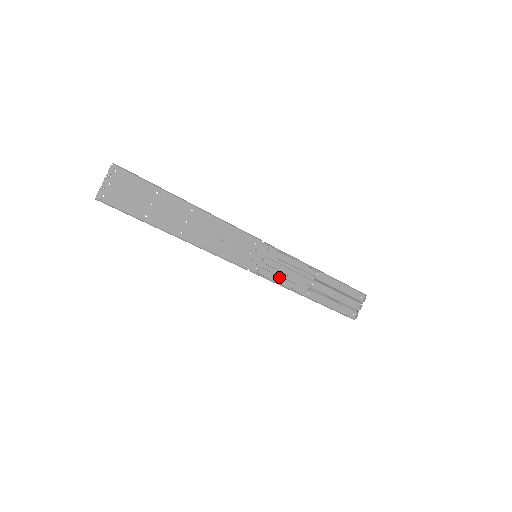
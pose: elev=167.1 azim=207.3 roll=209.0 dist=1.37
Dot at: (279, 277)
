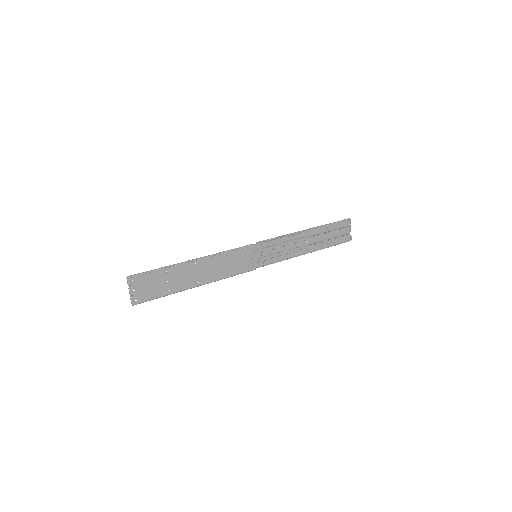
Dot at: (280, 256)
